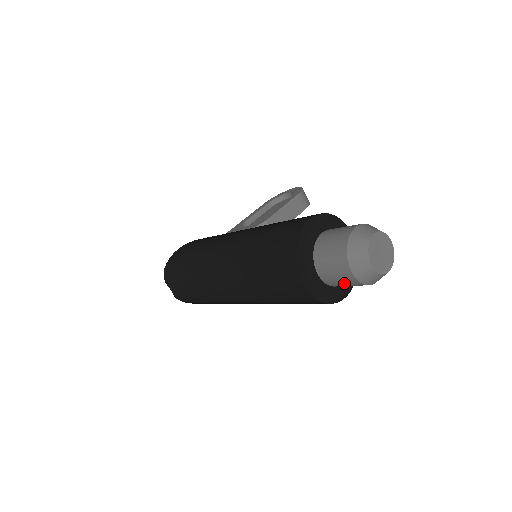
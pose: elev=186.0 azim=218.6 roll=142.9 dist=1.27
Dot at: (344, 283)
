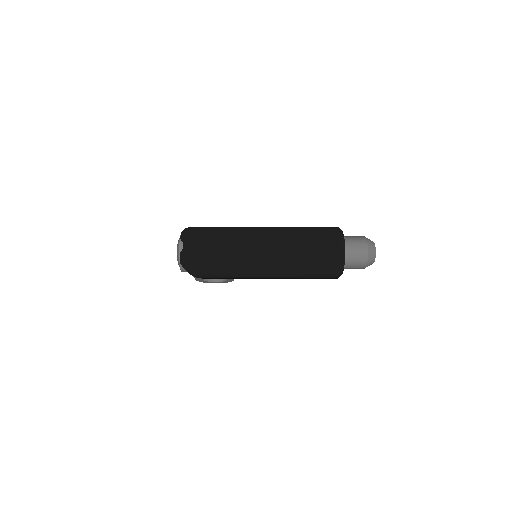
Dot at: (357, 257)
